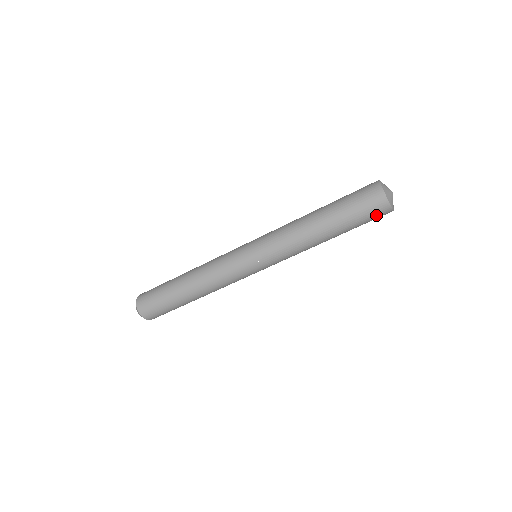
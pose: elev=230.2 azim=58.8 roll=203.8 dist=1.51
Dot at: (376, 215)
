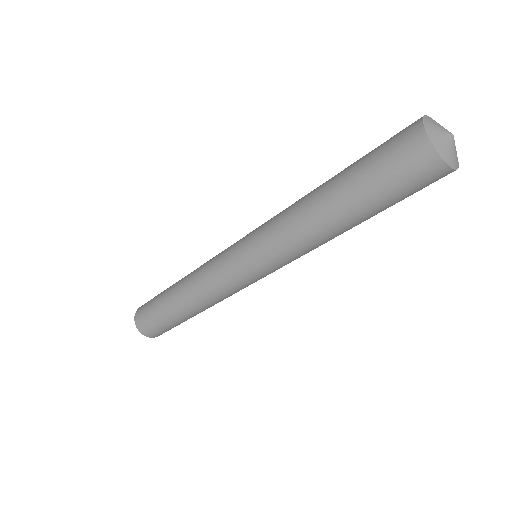
Dot at: (407, 166)
